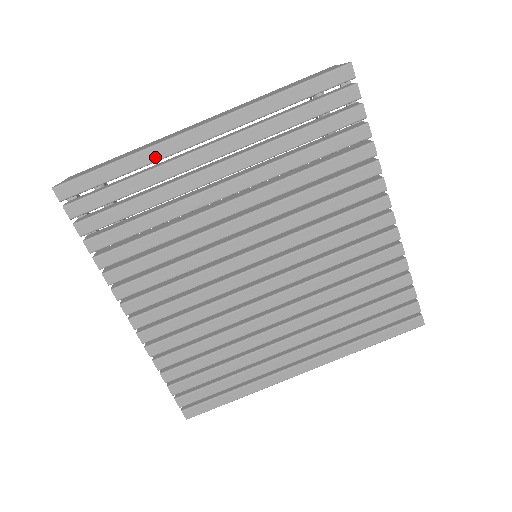
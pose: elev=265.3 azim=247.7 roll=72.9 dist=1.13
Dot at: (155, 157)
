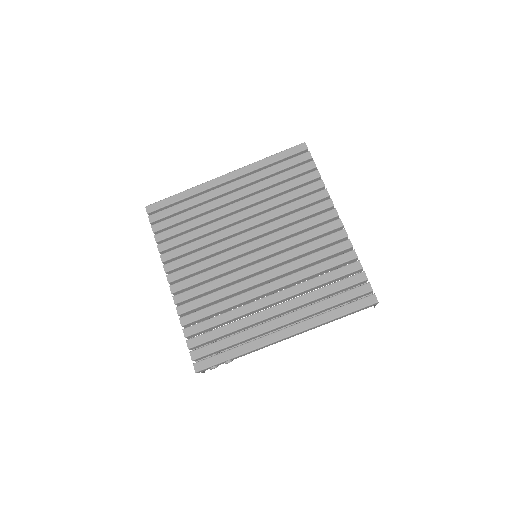
Dot at: (199, 190)
